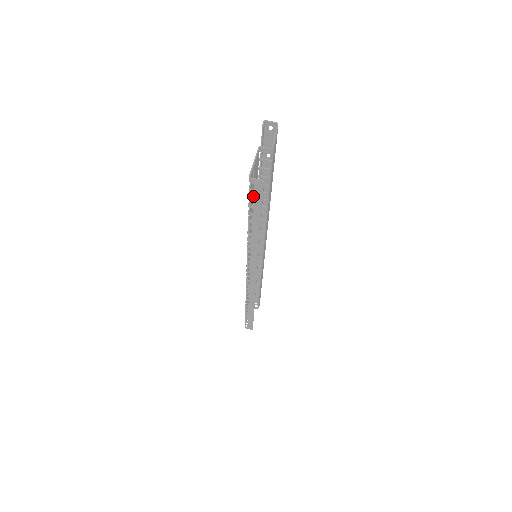
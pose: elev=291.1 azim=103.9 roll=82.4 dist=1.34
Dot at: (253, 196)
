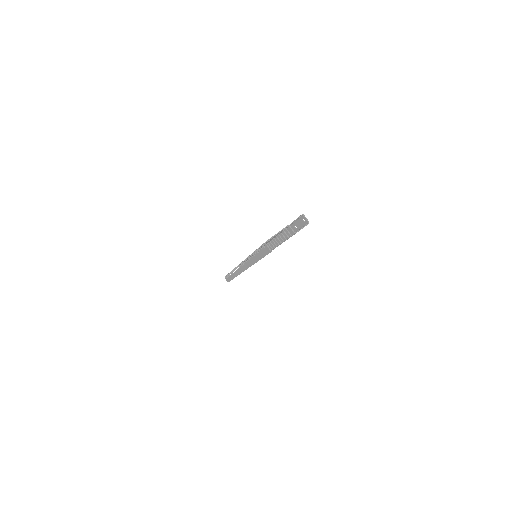
Dot at: (263, 249)
